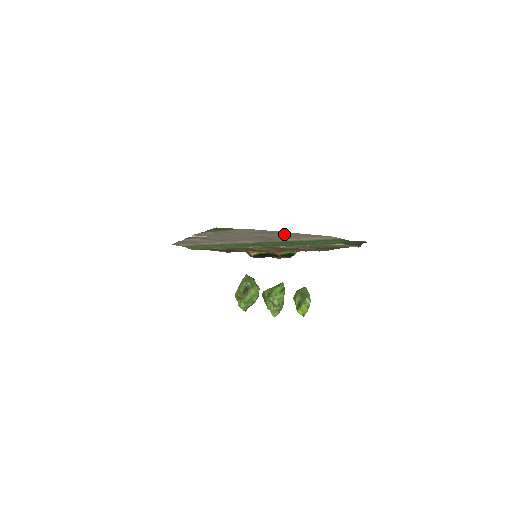
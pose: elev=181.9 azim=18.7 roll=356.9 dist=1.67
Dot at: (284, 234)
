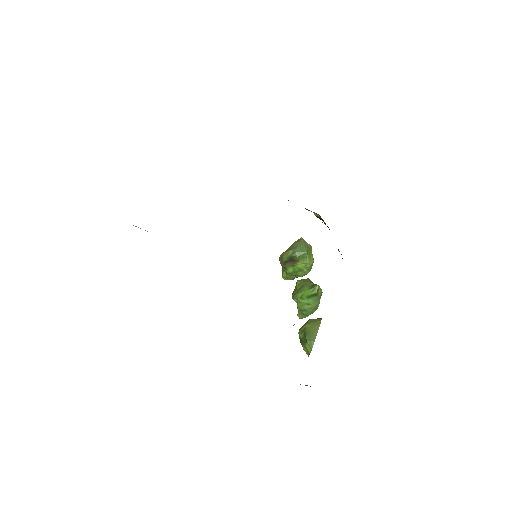
Dot at: occluded
